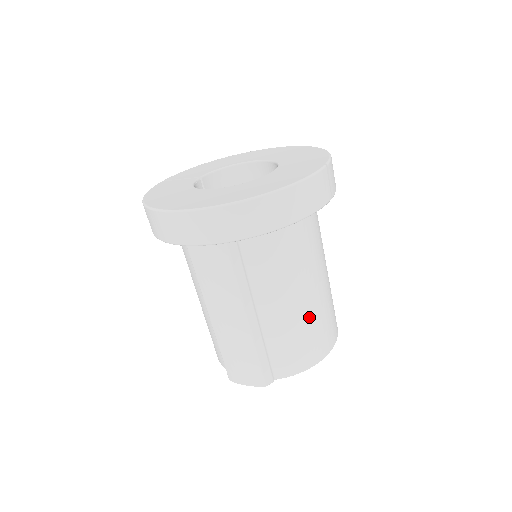
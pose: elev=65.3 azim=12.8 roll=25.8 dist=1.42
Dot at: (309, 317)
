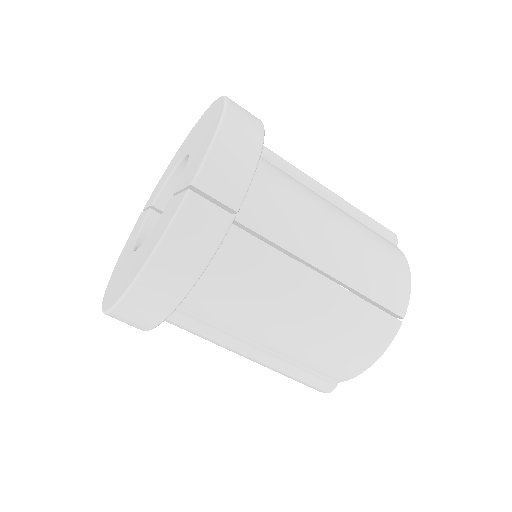
Dot at: (325, 328)
